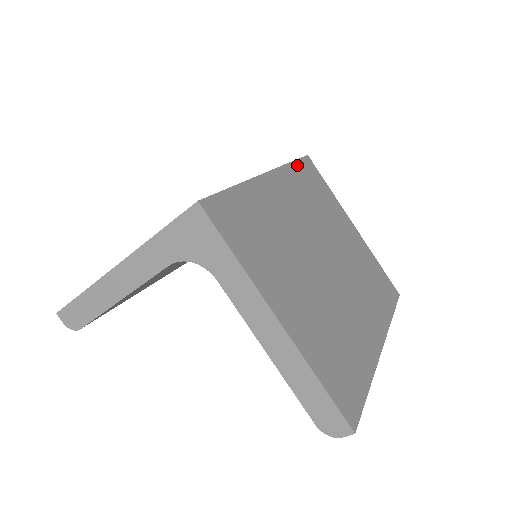
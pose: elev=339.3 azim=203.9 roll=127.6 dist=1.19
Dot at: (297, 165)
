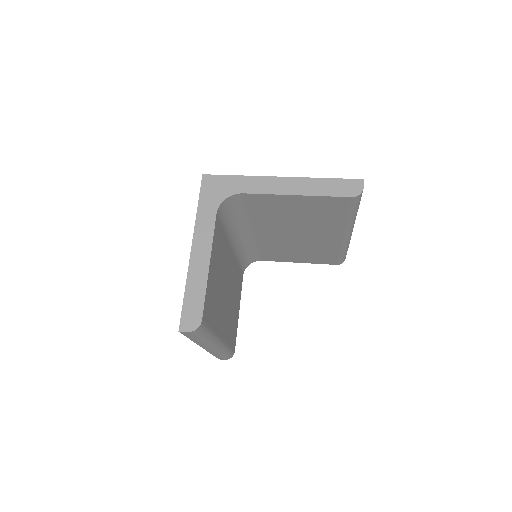
Dot at: occluded
